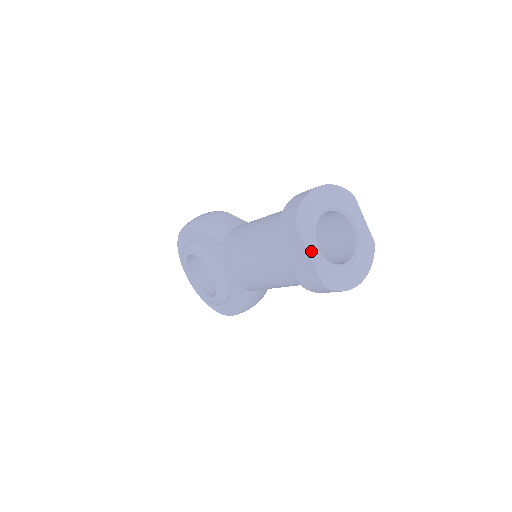
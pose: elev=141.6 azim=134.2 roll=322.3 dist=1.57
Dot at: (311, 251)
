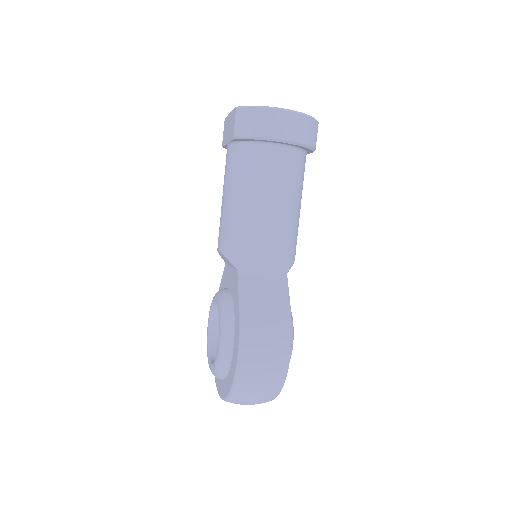
Dot at: occluded
